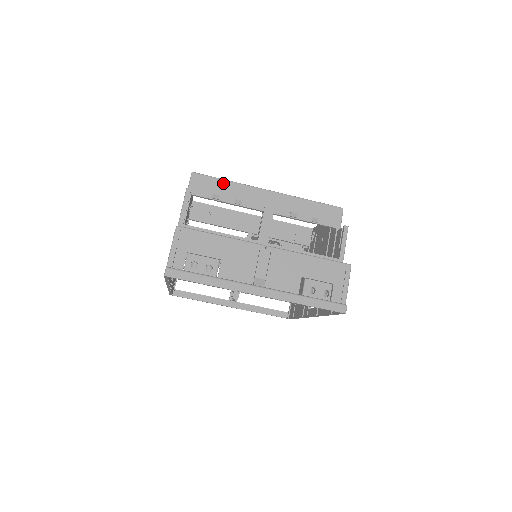
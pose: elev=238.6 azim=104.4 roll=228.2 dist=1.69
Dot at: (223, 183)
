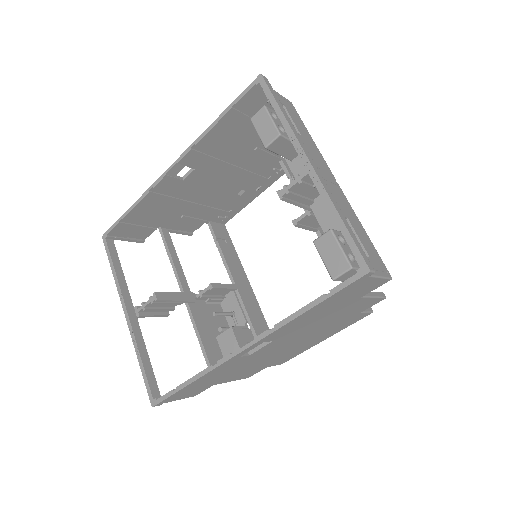
Dot at: occluded
